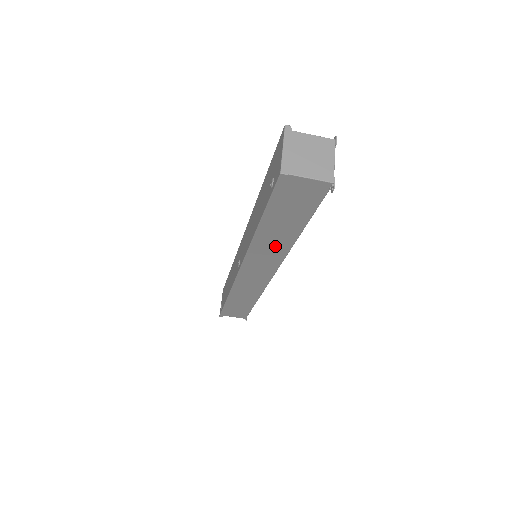
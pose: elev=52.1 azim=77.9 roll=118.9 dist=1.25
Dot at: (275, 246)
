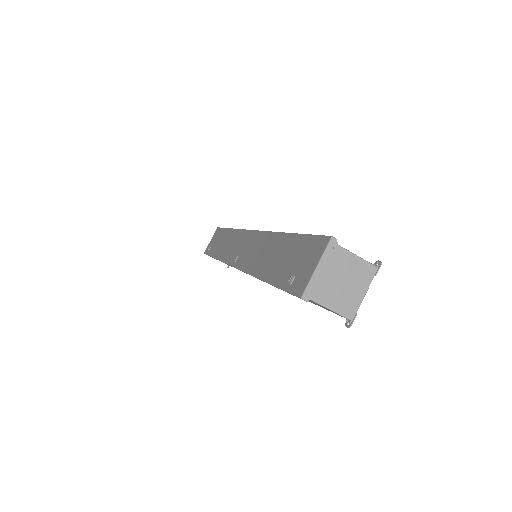
Dot at: occluded
